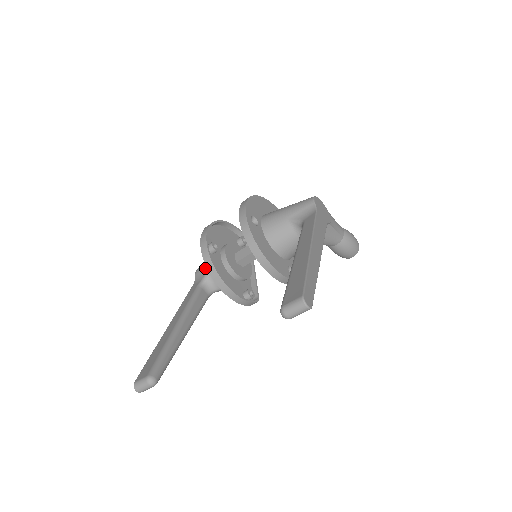
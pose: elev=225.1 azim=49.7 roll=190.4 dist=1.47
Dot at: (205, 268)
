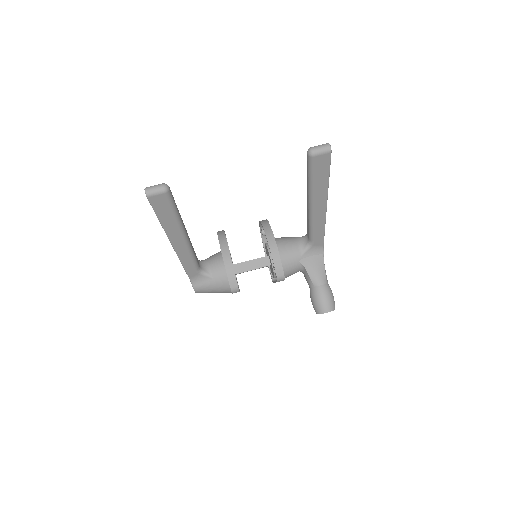
Dot at: occluded
